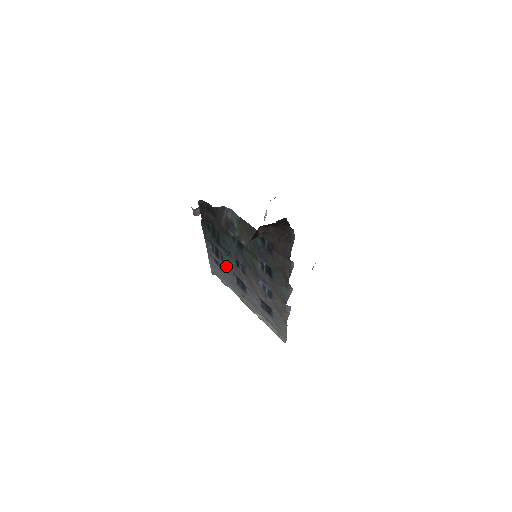
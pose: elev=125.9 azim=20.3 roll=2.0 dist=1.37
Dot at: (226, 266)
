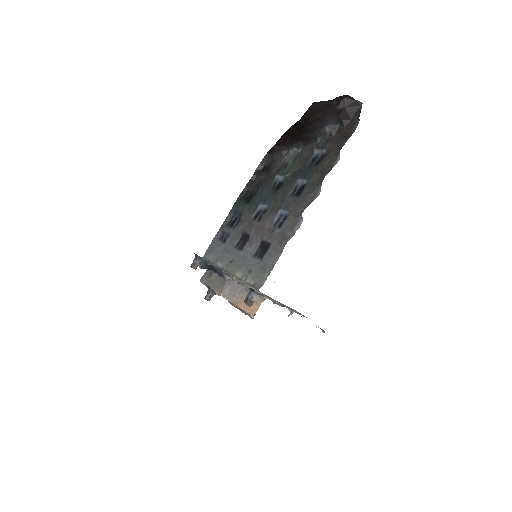
Dot at: (236, 229)
